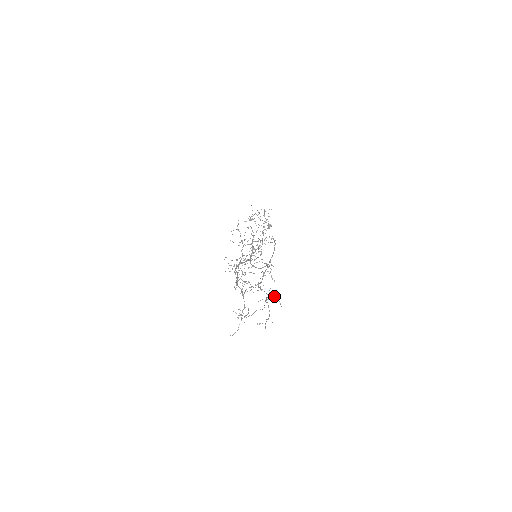
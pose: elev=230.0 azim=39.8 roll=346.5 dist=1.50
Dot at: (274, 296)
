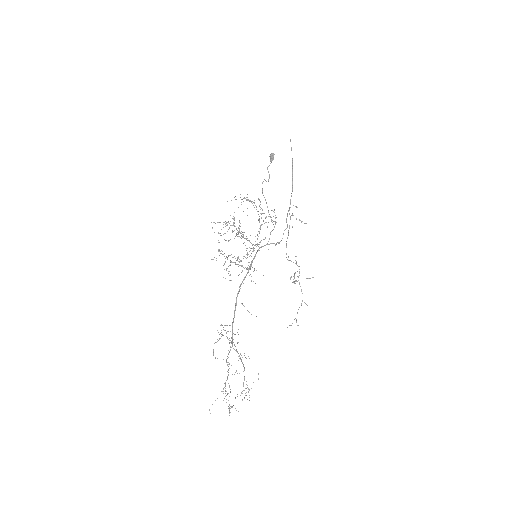
Dot at: occluded
